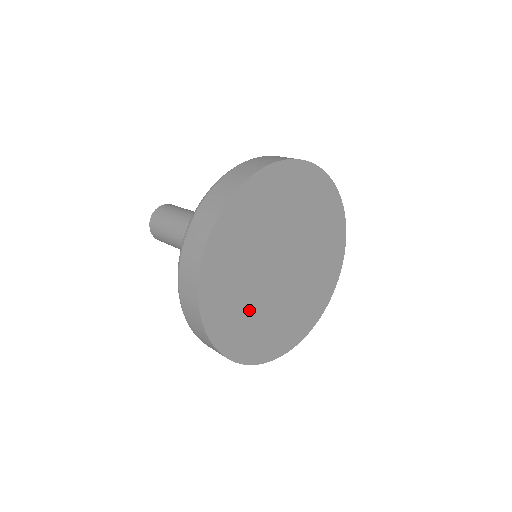
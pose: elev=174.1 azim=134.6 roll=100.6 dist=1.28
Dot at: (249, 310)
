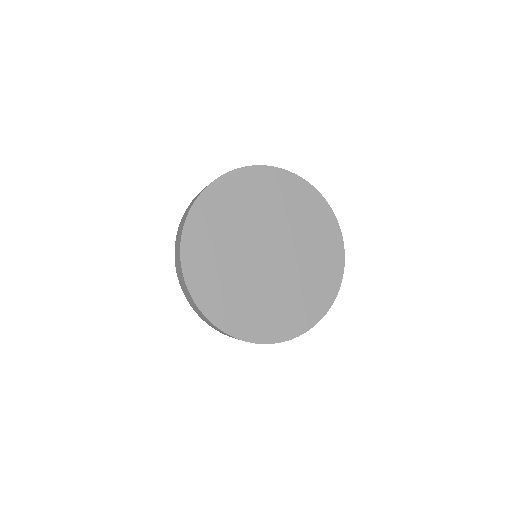
Dot at: (231, 280)
